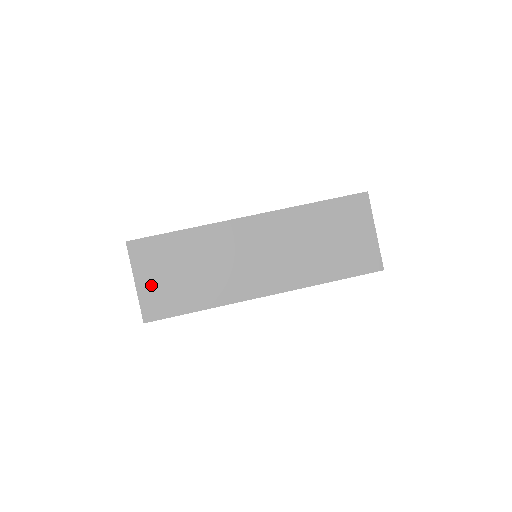
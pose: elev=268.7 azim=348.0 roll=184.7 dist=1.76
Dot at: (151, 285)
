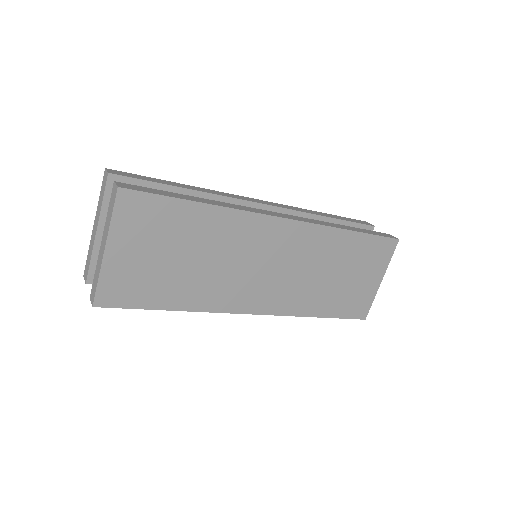
Dot at: (126, 260)
